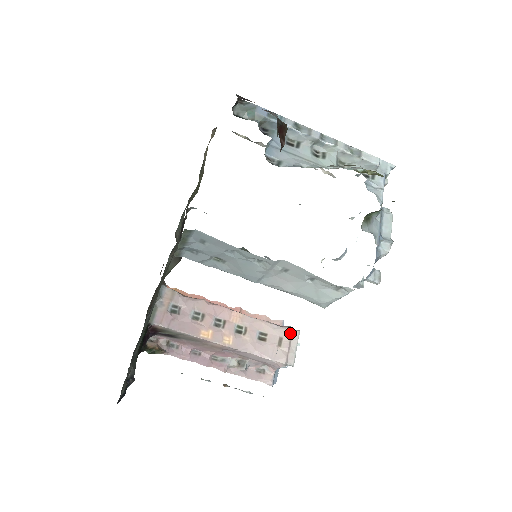
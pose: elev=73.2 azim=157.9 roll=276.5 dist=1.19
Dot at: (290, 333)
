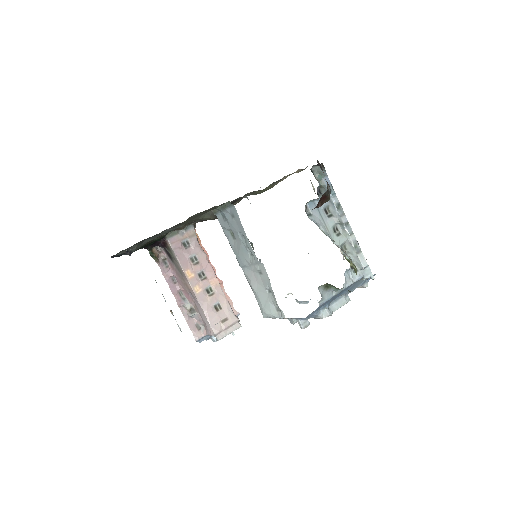
Dot at: (235, 321)
